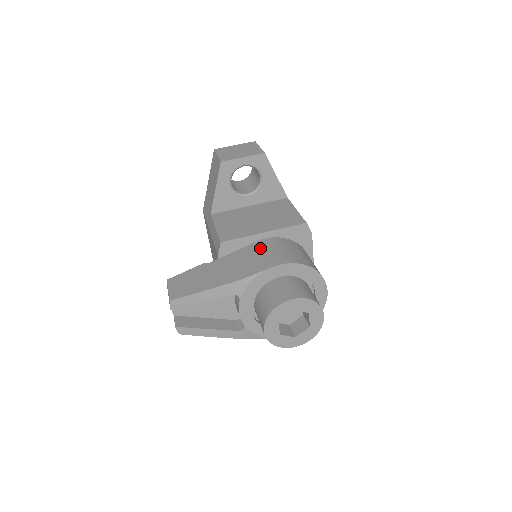
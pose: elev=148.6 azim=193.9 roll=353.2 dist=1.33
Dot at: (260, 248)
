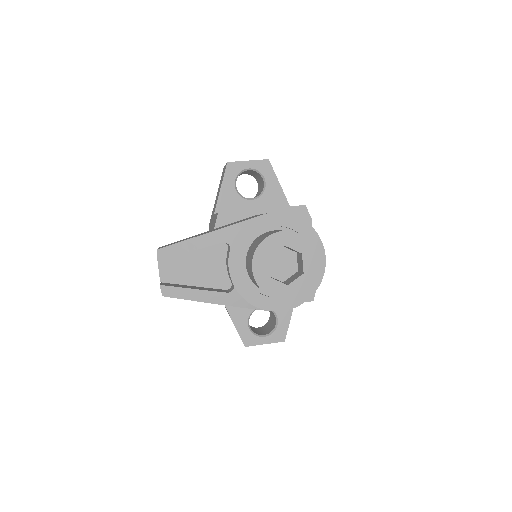
Dot at: (256, 215)
